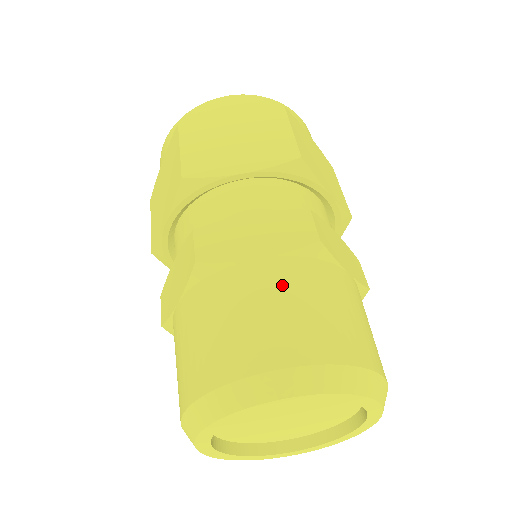
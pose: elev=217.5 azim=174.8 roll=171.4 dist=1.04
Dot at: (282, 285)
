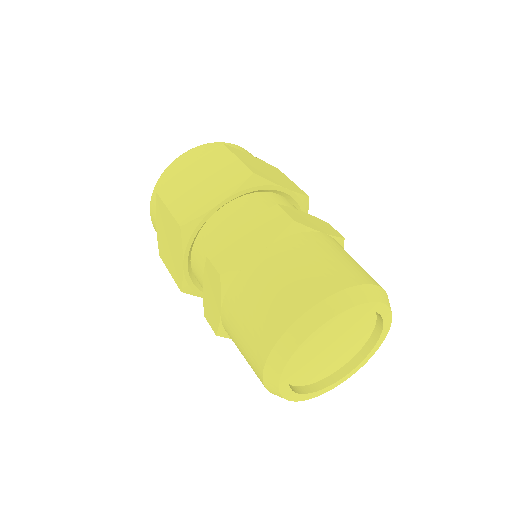
Dot at: (284, 260)
